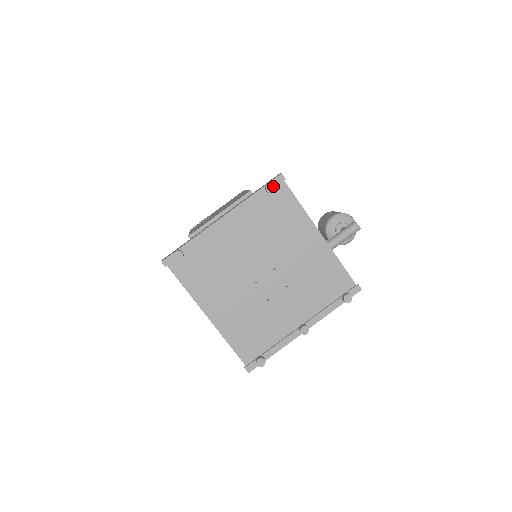
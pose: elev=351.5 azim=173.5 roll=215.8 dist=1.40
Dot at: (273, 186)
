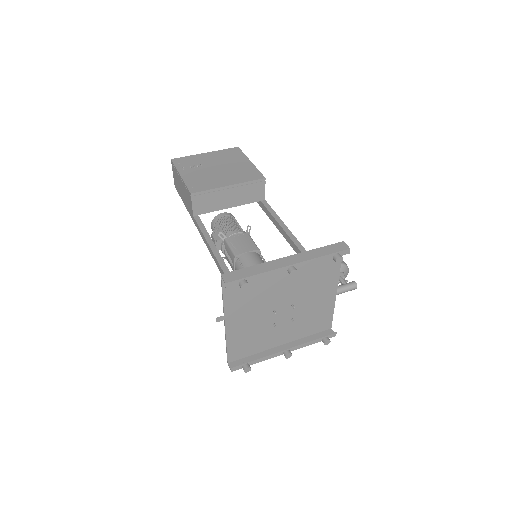
Dot at: (342, 259)
